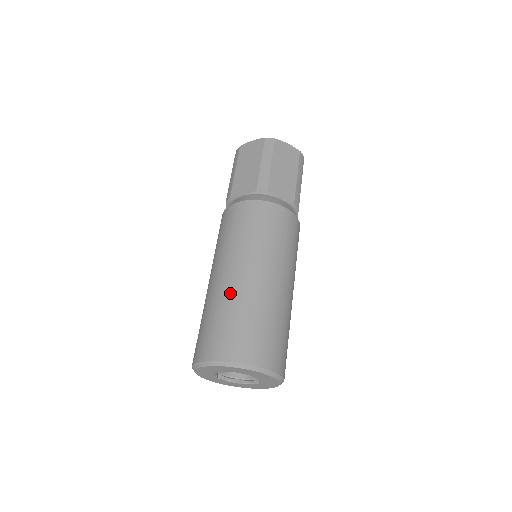
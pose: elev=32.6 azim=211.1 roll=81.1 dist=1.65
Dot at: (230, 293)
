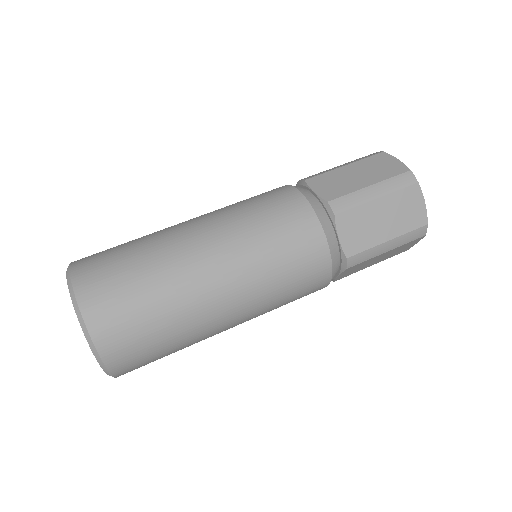
Dot at: (168, 250)
